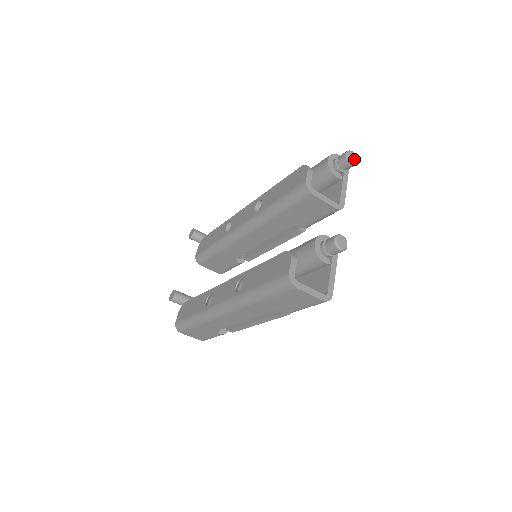
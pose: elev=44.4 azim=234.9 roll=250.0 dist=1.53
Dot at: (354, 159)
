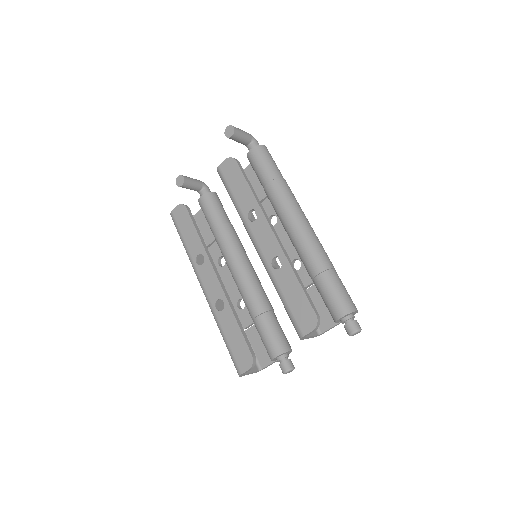
Dot at: (355, 334)
